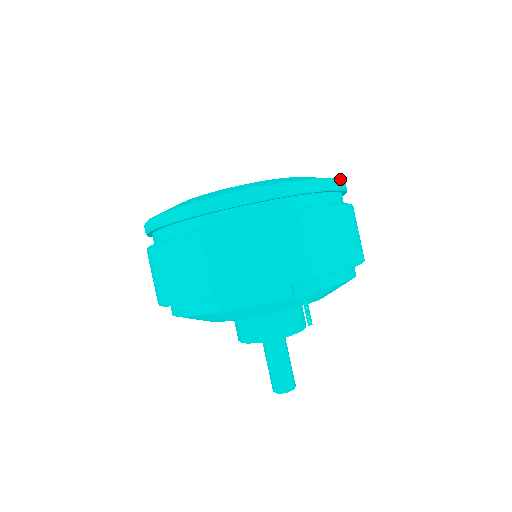
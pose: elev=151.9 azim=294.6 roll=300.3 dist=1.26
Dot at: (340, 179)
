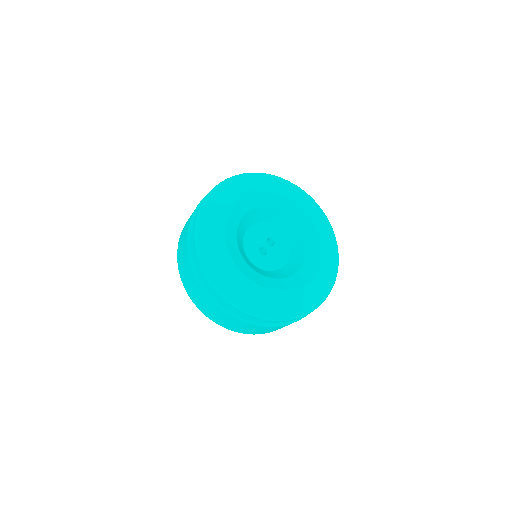
Dot at: occluded
